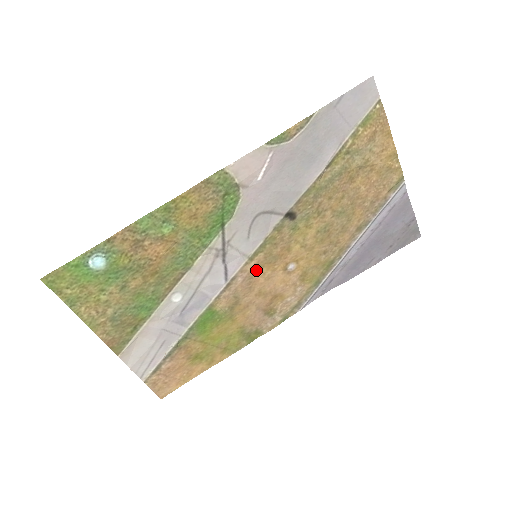
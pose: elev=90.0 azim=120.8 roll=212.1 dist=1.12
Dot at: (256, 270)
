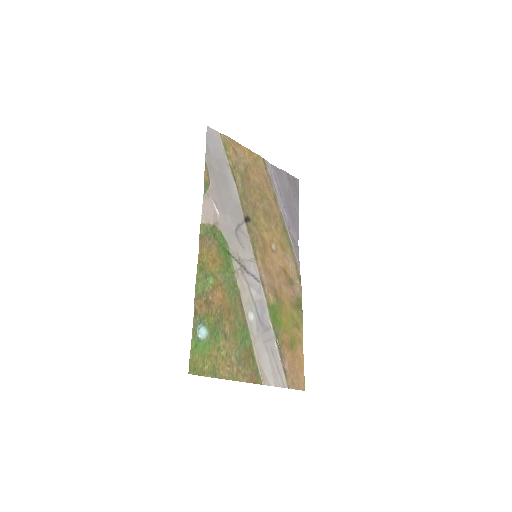
Dot at: (264, 263)
